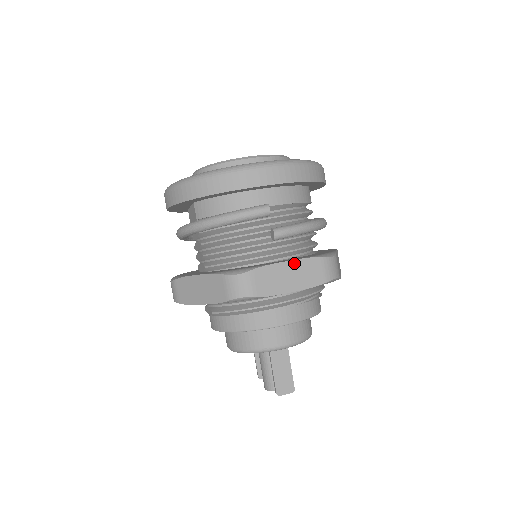
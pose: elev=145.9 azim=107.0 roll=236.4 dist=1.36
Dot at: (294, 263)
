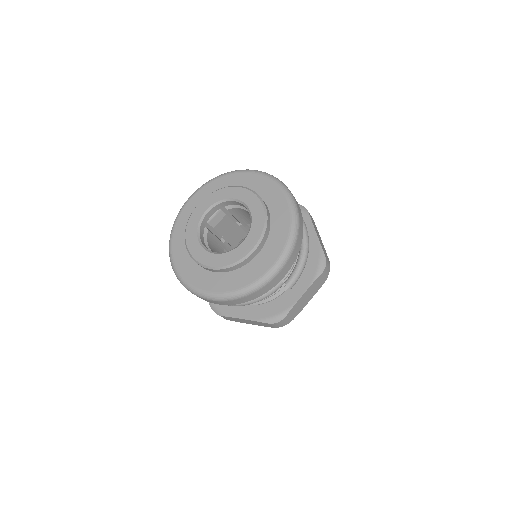
Dot at: (307, 291)
